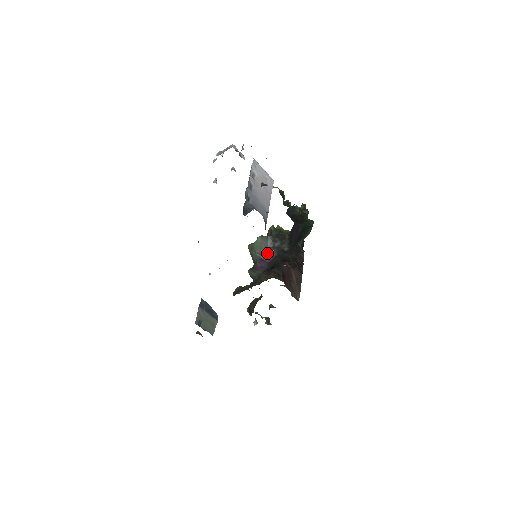
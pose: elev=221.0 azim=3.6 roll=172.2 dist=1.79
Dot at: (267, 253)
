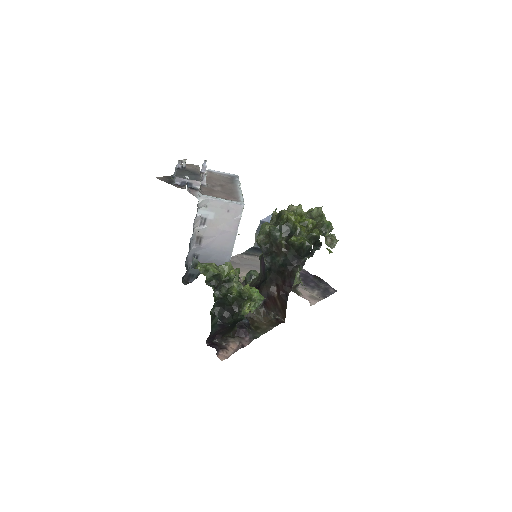
Dot at: (264, 258)
